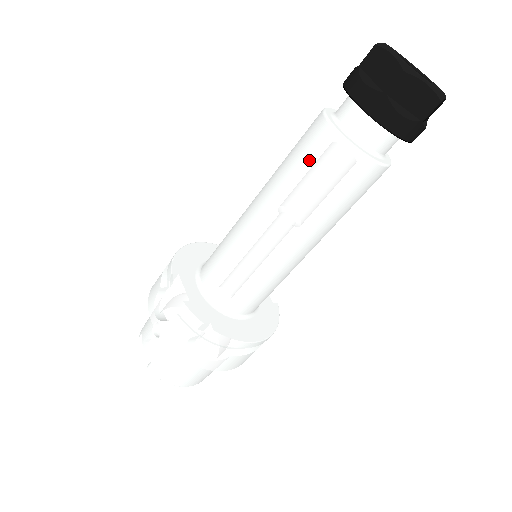
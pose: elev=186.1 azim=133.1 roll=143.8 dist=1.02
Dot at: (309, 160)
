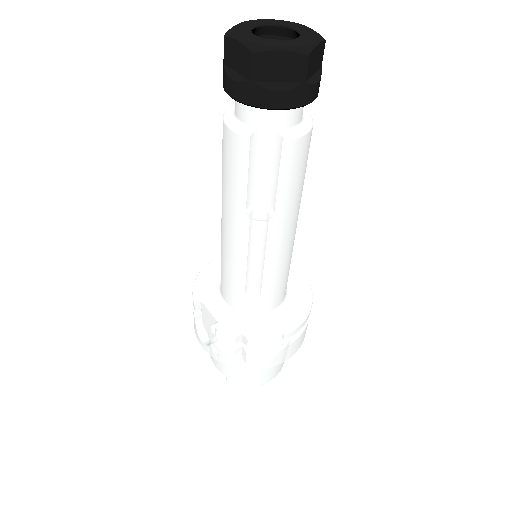
Dot at: (233, 167)
